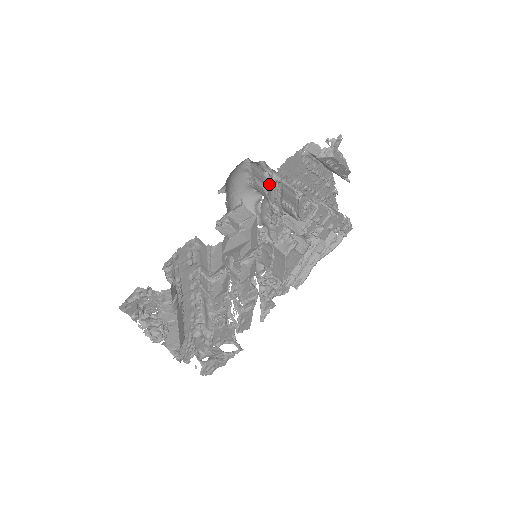
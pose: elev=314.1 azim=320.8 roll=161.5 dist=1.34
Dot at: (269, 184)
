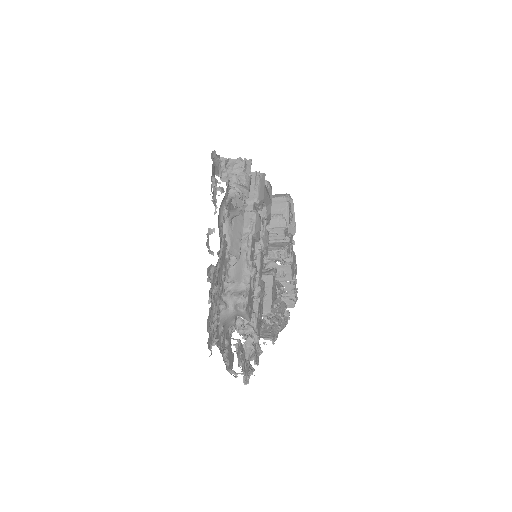
Dot at: occluded
